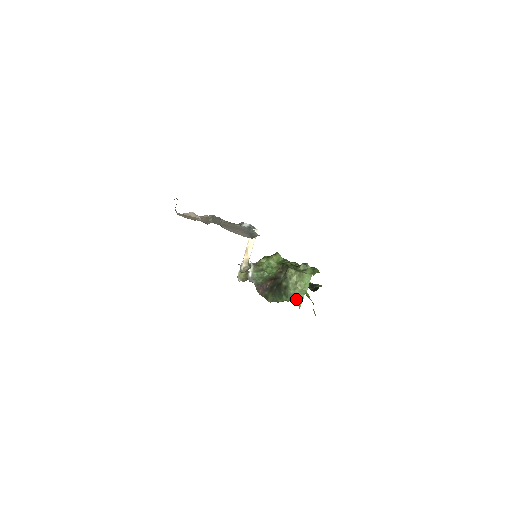
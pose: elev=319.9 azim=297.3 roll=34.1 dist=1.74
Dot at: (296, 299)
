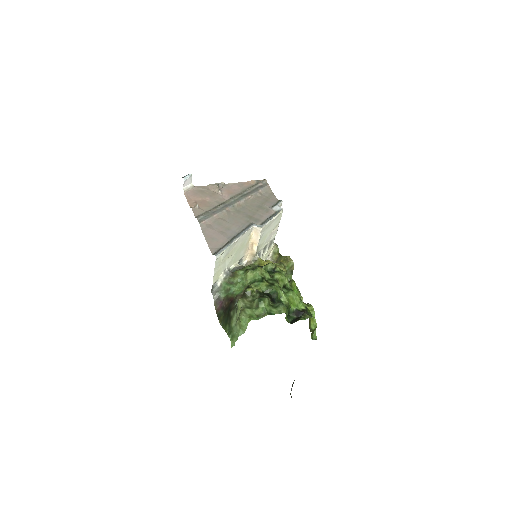
Dot at: (232, 336)
